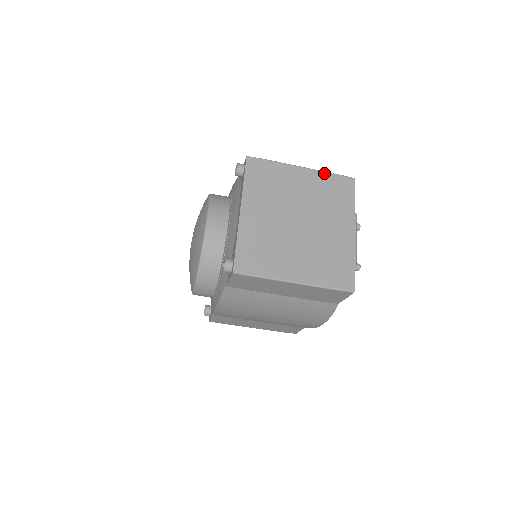
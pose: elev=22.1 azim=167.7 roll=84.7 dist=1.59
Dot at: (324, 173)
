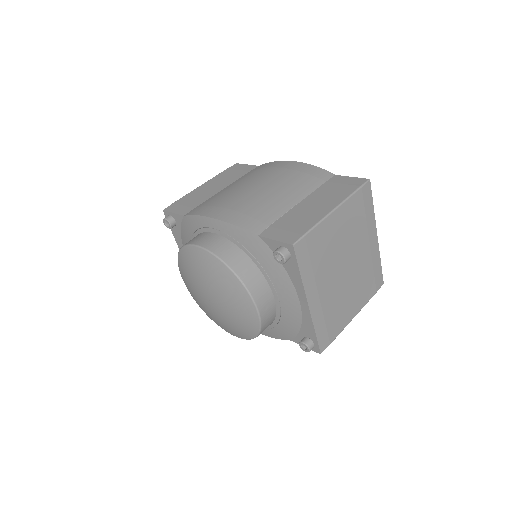
Dot at: (351, 199)
